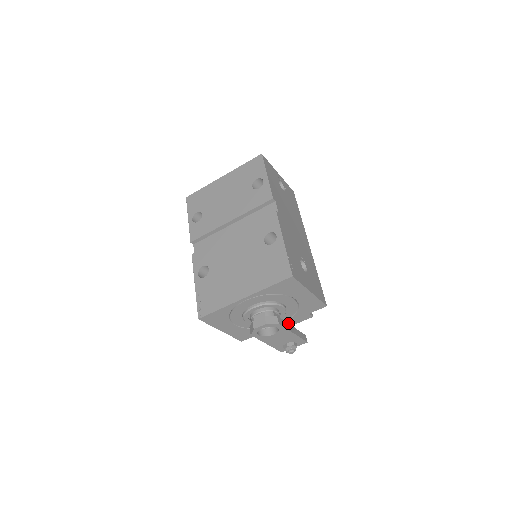
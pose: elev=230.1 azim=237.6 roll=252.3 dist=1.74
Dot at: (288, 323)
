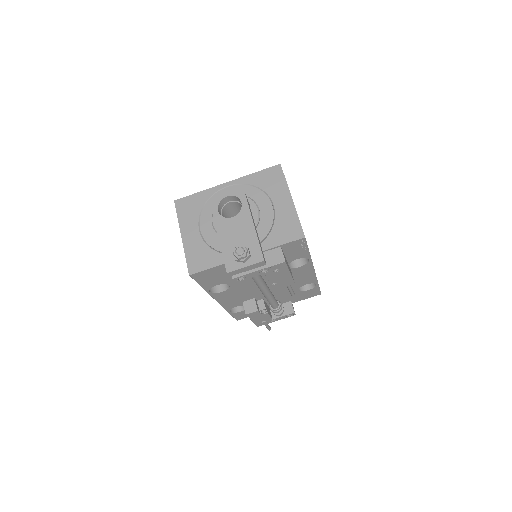
Dot at: occluded
